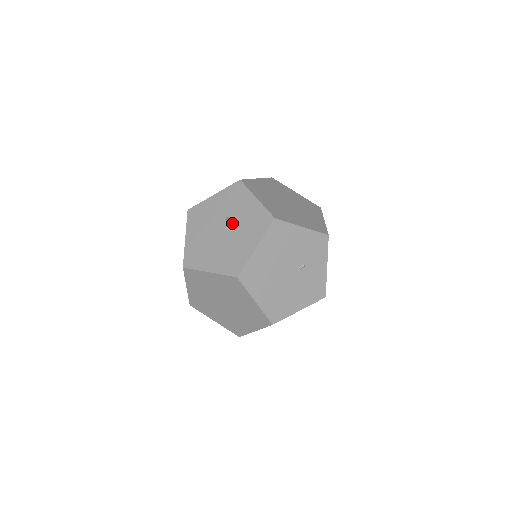
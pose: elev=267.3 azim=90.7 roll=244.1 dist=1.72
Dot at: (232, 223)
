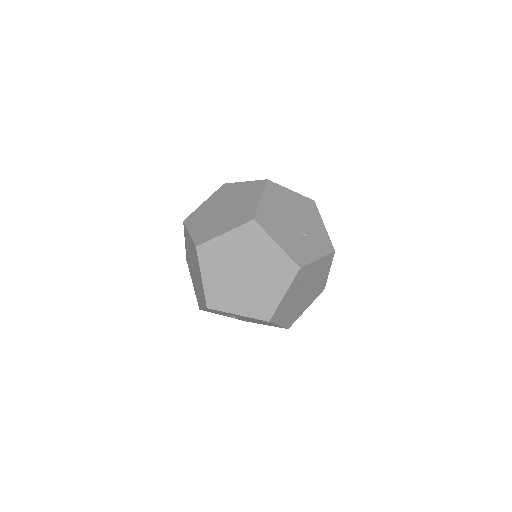
Dot at: occluded
